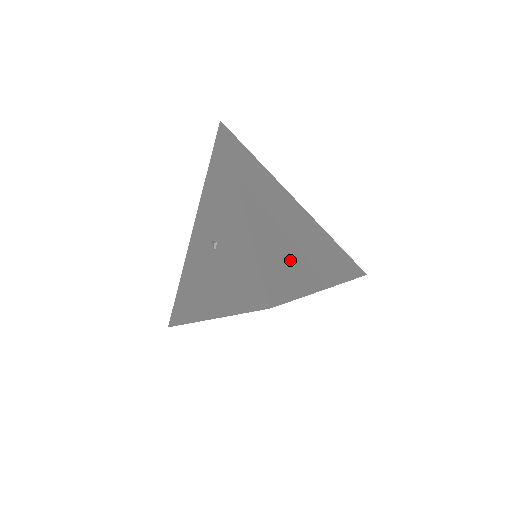
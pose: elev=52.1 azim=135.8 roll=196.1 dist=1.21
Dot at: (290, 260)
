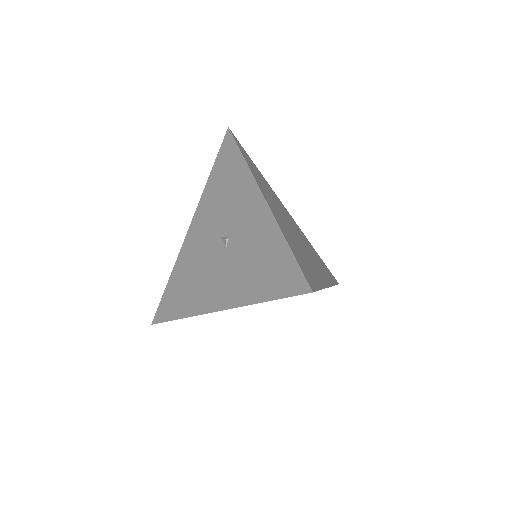
Dot at: (304, 257)
